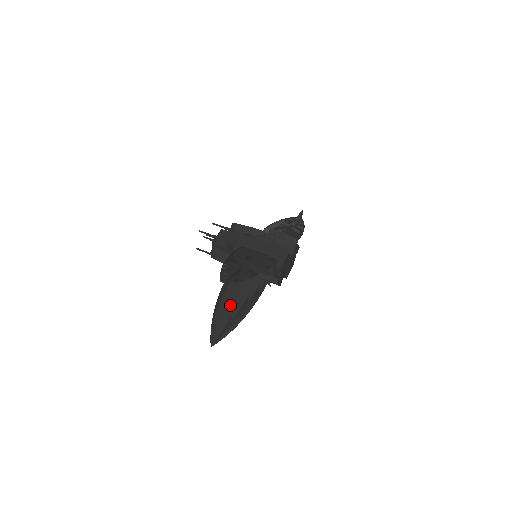
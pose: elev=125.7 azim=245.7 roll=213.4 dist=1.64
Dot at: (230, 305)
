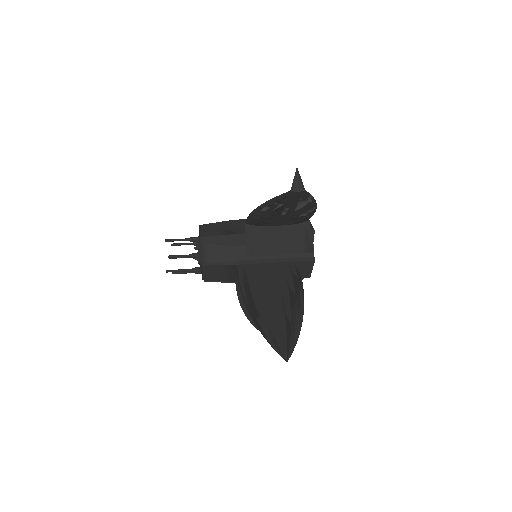
Dot at: (272, 303)
